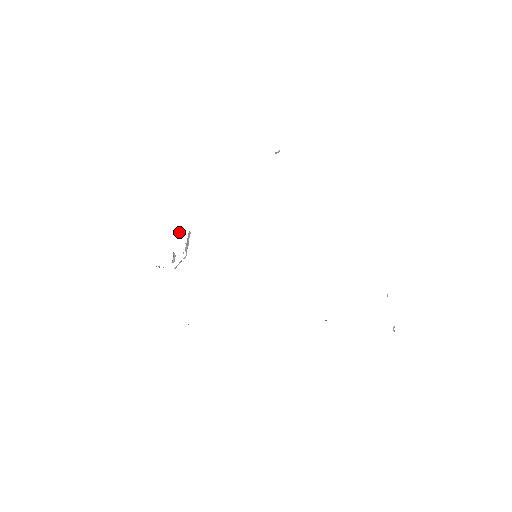
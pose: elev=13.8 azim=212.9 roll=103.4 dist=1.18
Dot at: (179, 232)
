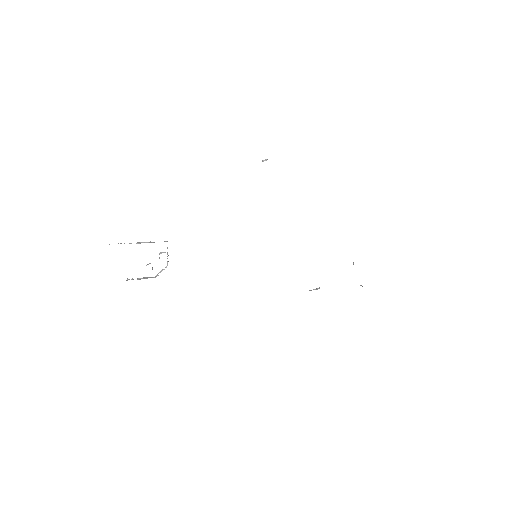
Dot at: occluded
